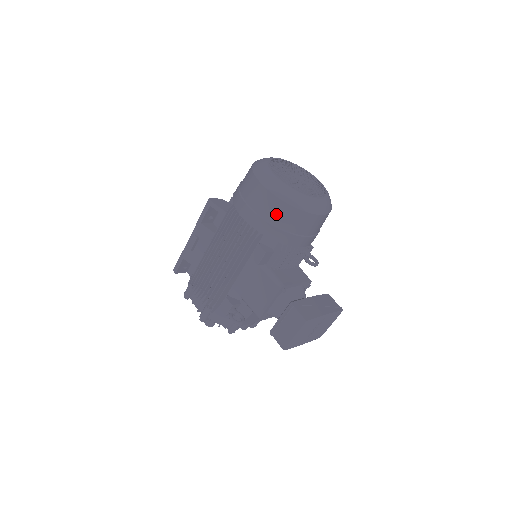
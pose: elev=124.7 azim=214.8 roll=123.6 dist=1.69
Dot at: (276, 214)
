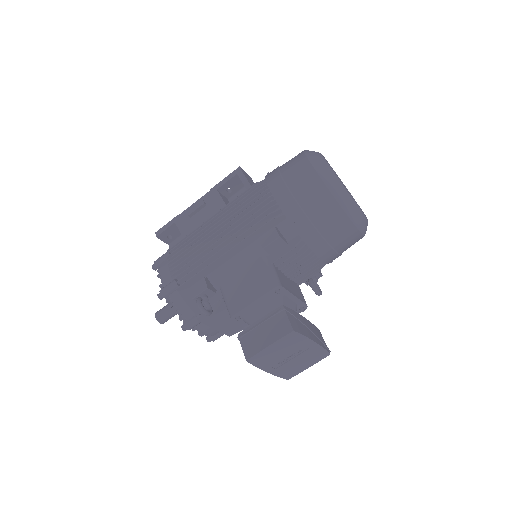
Dot at: (312, 199)
